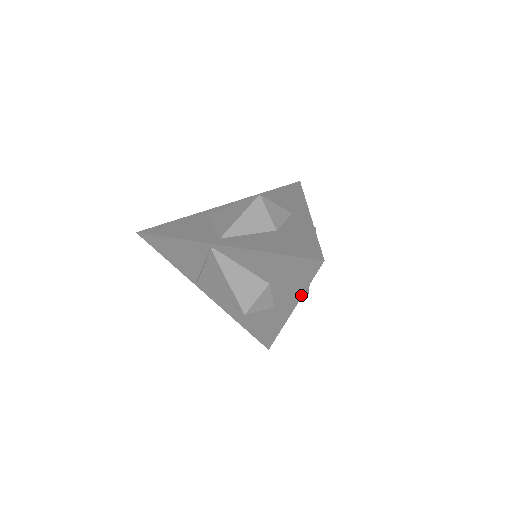
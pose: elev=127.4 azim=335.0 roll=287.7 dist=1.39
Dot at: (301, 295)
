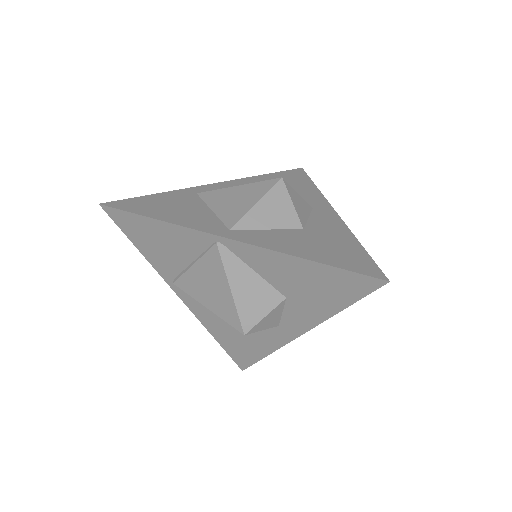
Dot at: (327, 317)
